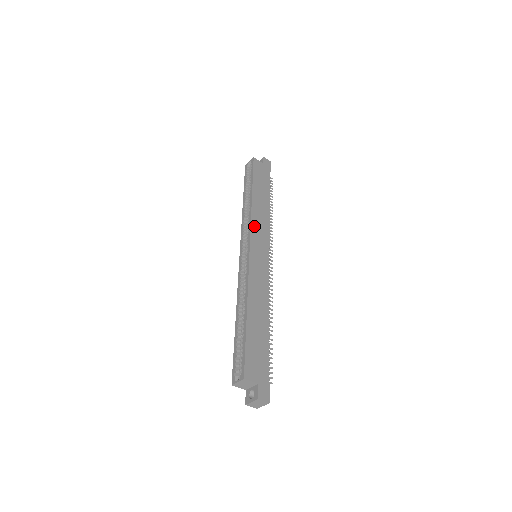
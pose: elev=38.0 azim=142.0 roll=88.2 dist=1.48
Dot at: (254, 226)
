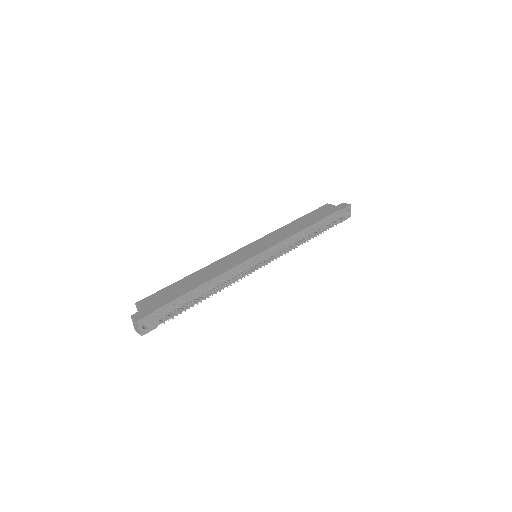
Dot at: (268, 236)
